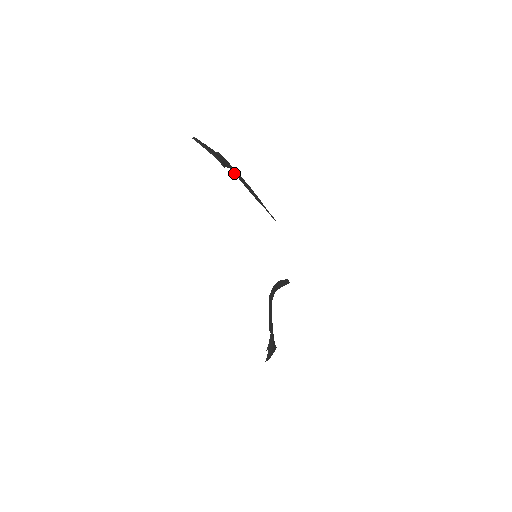
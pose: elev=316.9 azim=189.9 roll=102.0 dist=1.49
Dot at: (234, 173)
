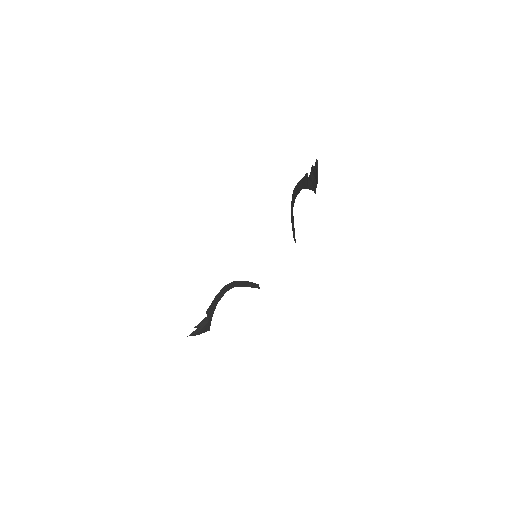
Dot at: occluded
